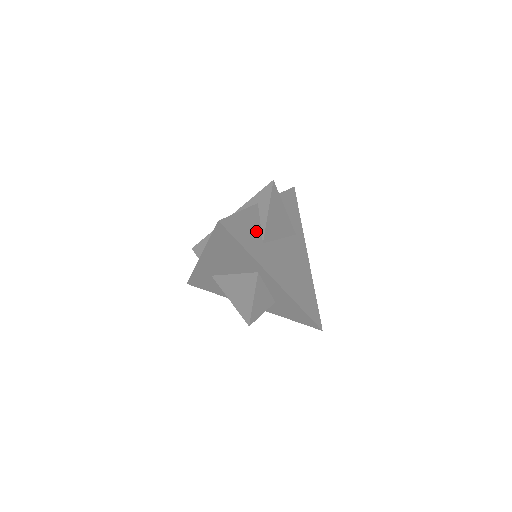
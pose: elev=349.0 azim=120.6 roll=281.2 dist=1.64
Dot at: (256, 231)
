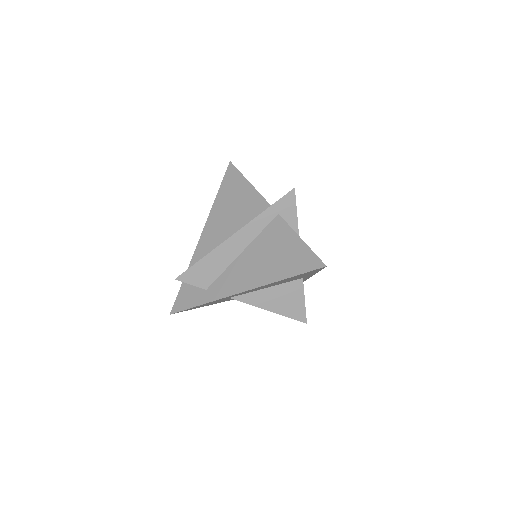
Dot at: occluded
